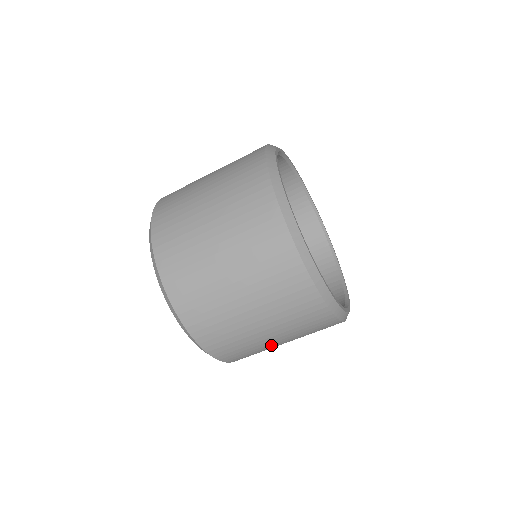
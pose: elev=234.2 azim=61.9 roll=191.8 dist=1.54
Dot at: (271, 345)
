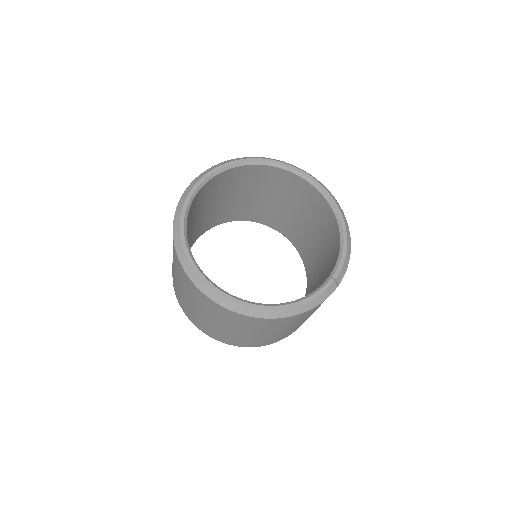
Dot at: (229, 332)
